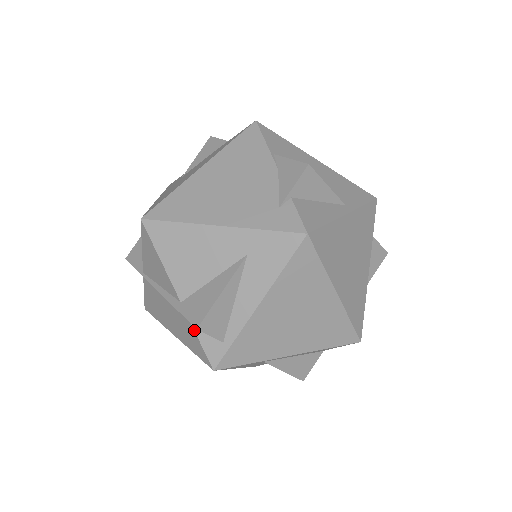
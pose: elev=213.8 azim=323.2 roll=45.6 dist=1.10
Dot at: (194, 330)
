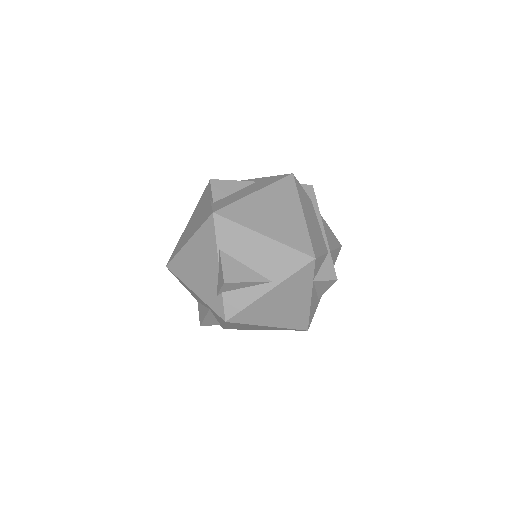
Dot at: occluded
